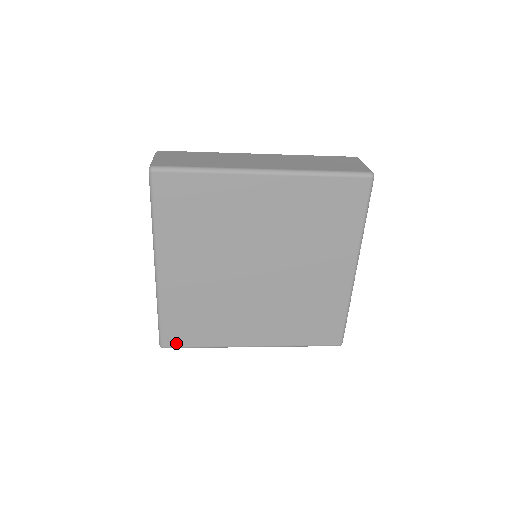
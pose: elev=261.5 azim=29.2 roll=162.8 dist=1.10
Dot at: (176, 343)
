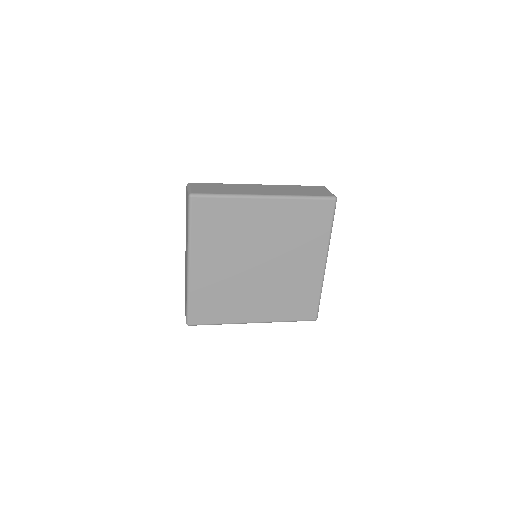
Dot at: (199, 321)
